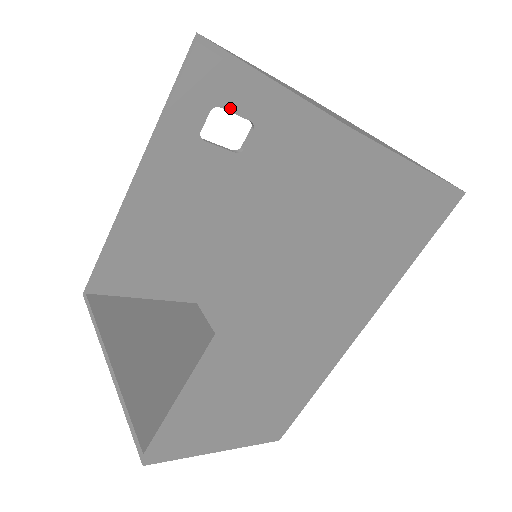
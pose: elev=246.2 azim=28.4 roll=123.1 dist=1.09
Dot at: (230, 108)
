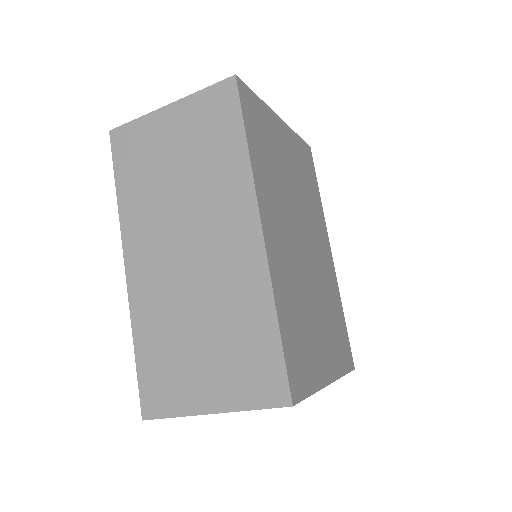
Dot at: occluded
